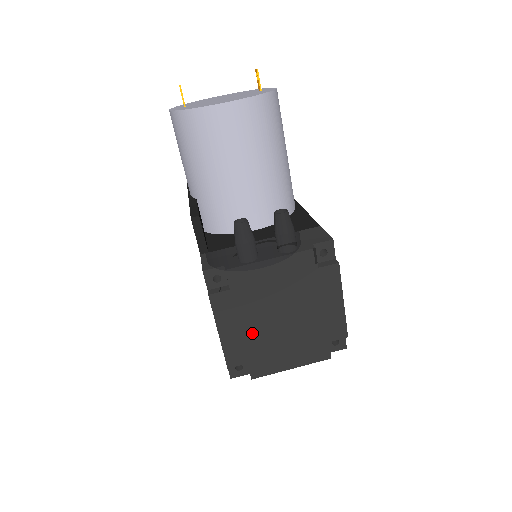
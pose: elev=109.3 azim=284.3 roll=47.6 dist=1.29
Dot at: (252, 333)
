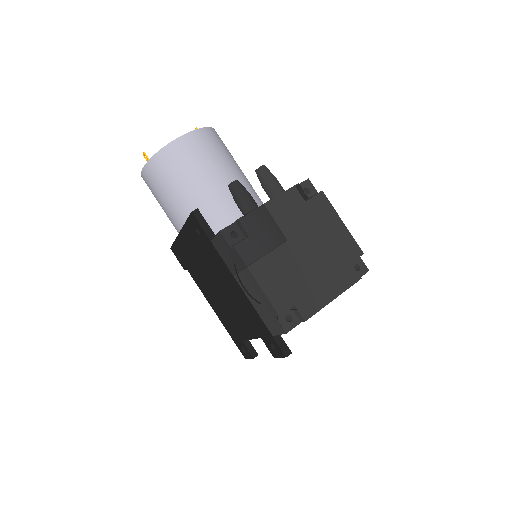
Dot at: (284, 272)
